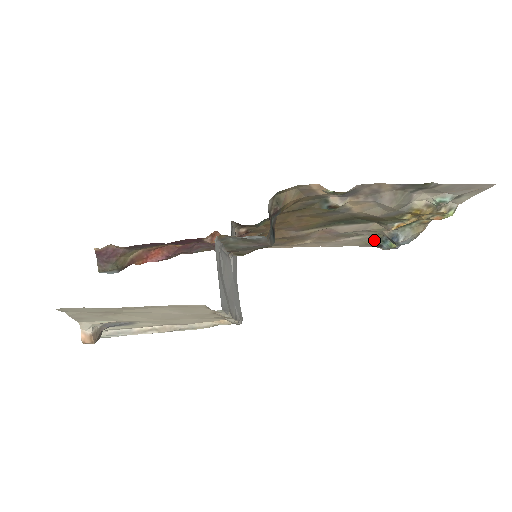
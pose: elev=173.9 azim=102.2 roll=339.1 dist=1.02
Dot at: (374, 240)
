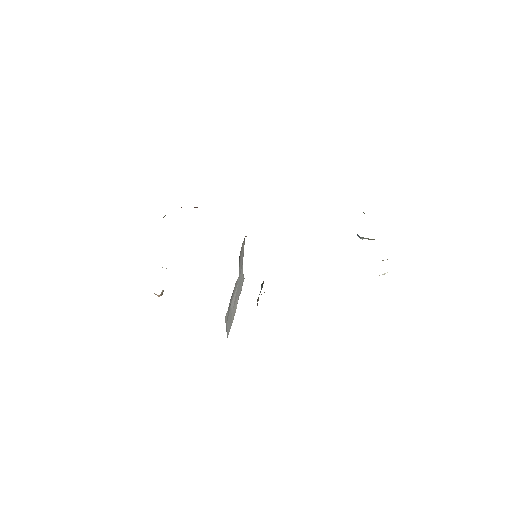
Dot at: occluded
